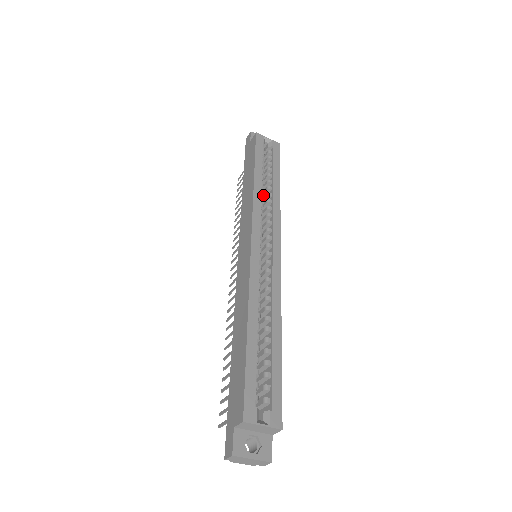
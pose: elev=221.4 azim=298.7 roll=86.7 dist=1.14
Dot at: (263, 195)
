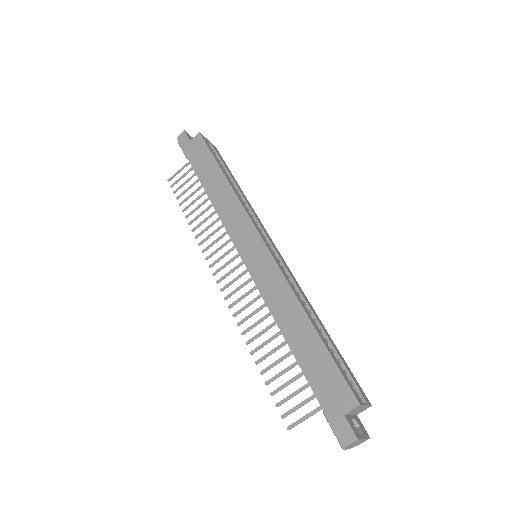
Dot at: occluded
